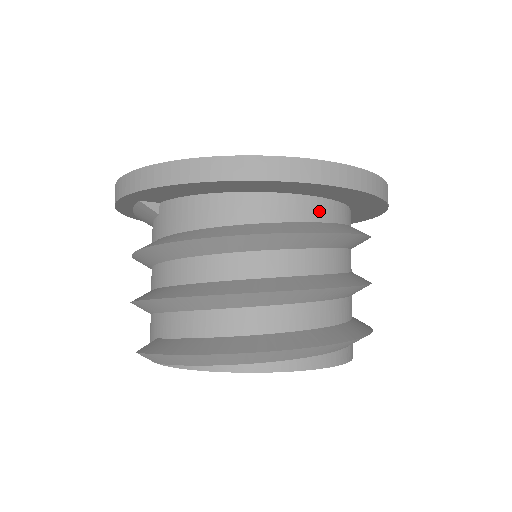
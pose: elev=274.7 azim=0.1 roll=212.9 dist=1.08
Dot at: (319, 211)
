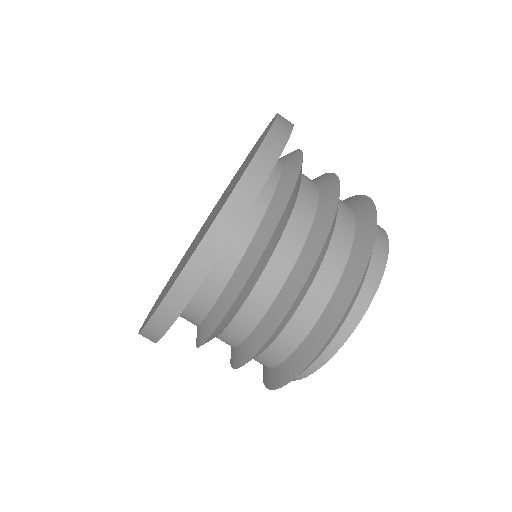
Dot at: (220, 274)
